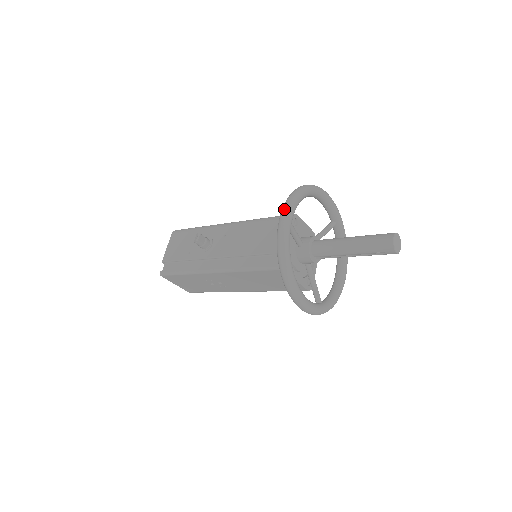
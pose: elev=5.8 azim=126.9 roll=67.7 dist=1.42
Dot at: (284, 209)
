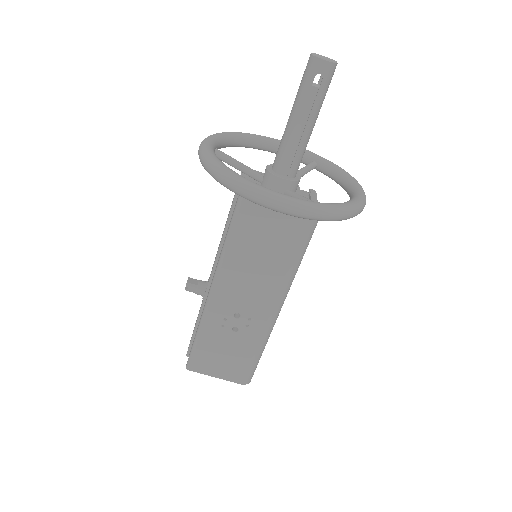
Dot at: occluded
